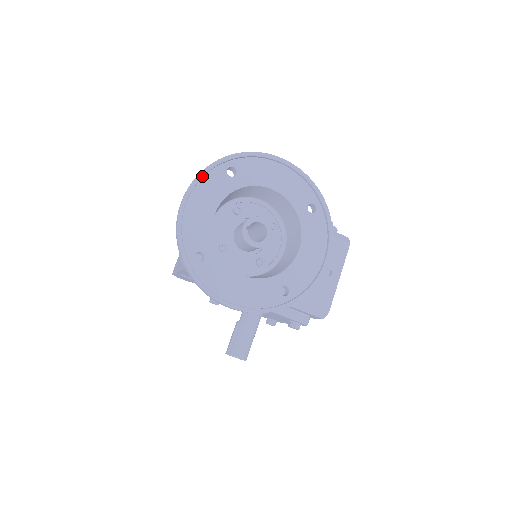
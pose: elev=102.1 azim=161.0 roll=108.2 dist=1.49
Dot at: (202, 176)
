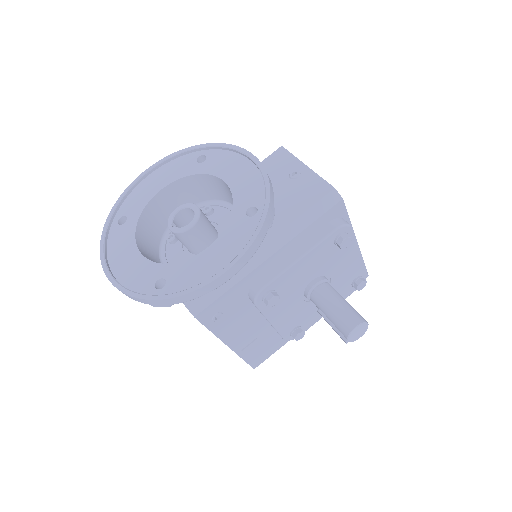
Dot at: (103, 247)
